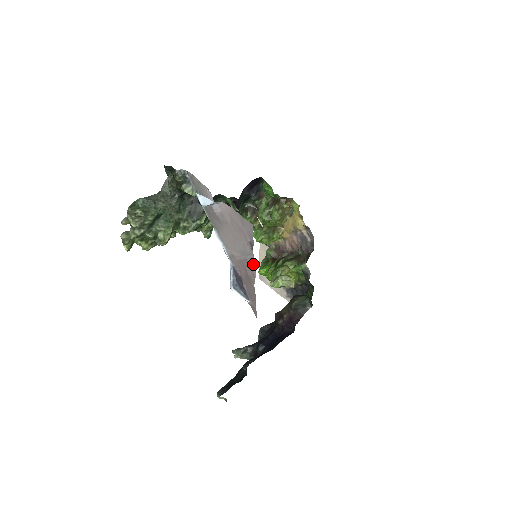
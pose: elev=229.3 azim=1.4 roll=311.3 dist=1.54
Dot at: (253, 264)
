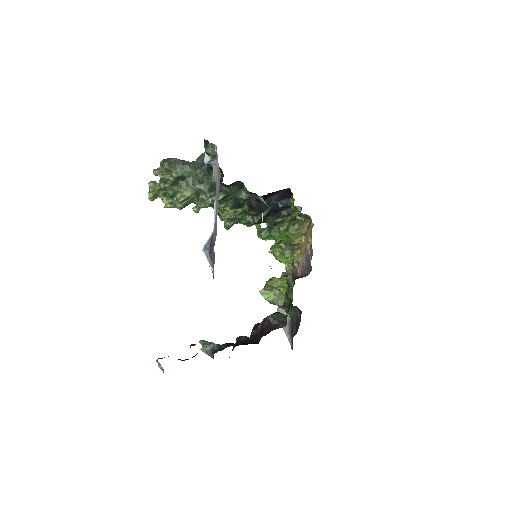
Dot at: occluded
